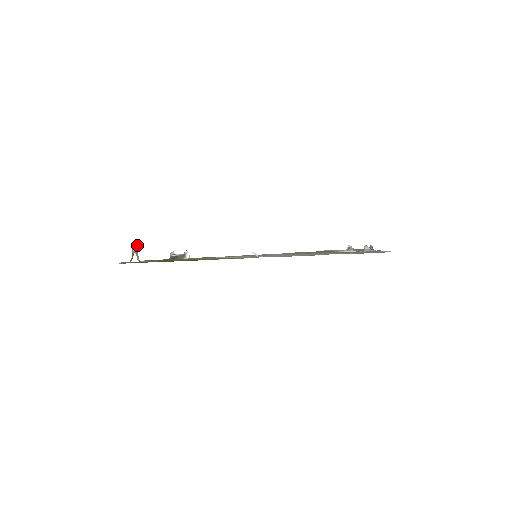
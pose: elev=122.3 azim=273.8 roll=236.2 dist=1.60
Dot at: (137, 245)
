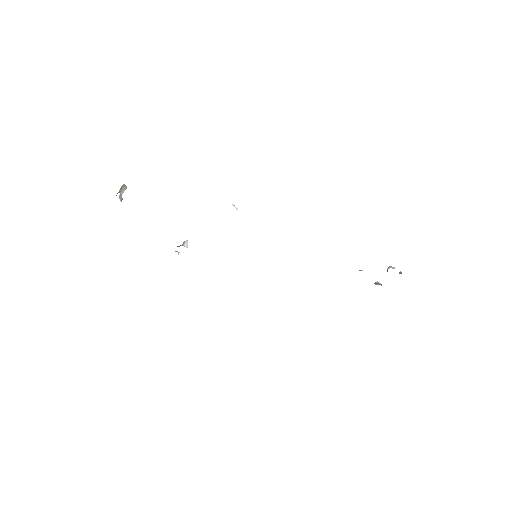
Dot at: (125, 186)
